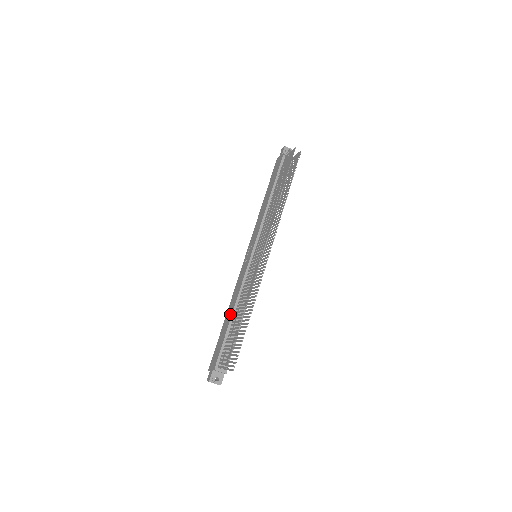
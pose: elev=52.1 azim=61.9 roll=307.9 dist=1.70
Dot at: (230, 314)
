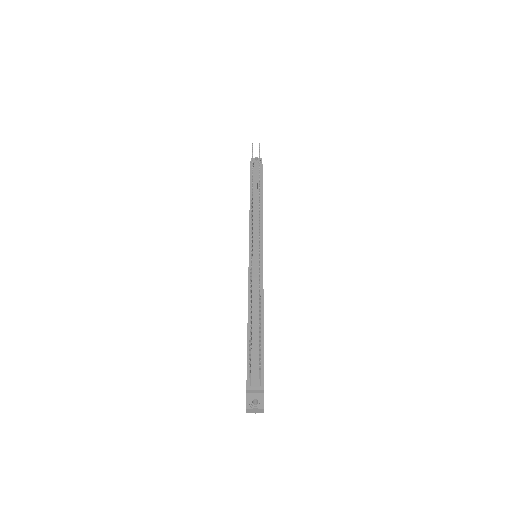
Dot at: (247, 323)
